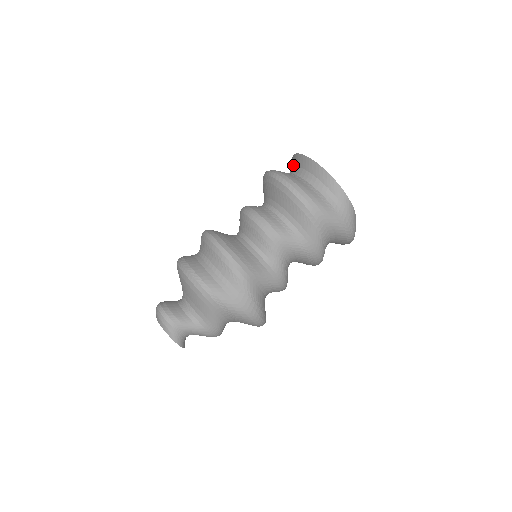
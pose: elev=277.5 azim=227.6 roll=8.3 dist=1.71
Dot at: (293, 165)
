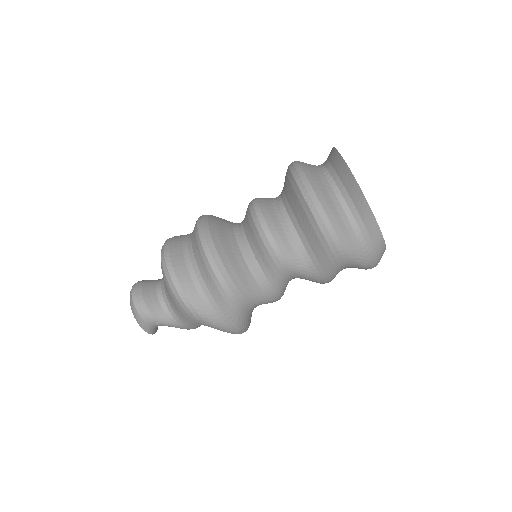
Dot at: (331, 162)
